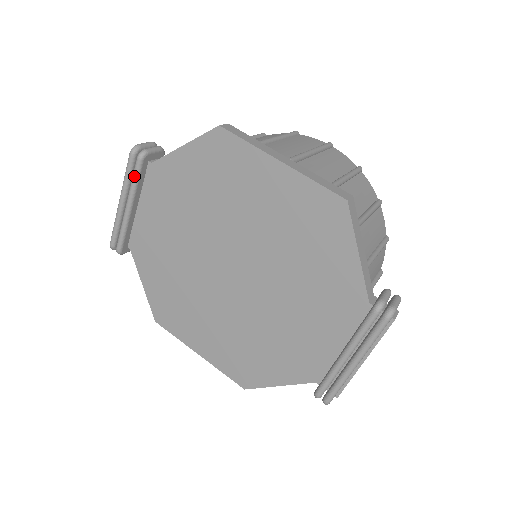
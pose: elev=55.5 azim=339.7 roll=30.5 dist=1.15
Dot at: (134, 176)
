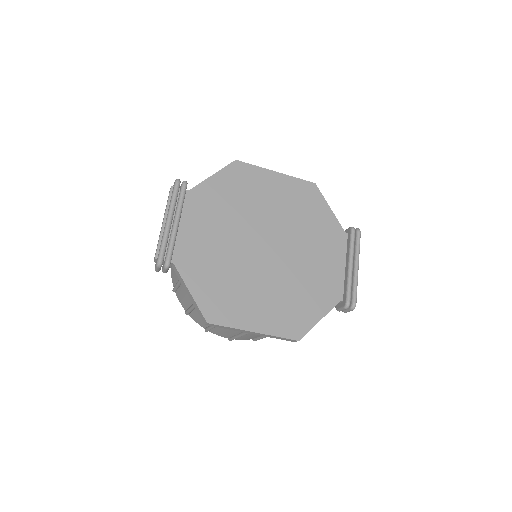
Dot at: (182, 196)
